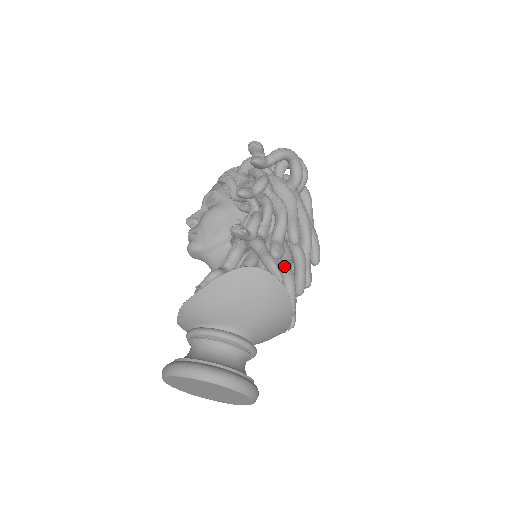
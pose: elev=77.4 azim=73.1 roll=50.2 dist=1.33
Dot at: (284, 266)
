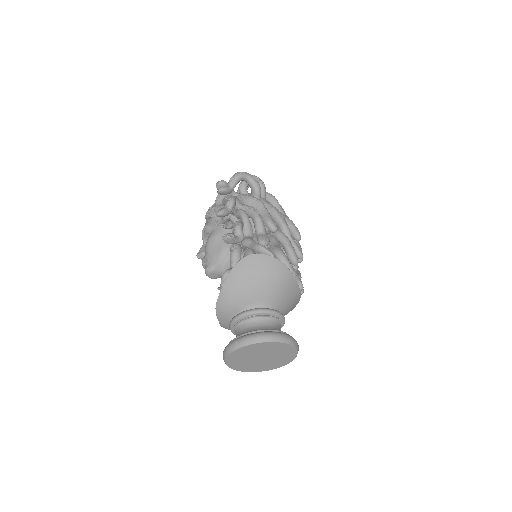
Dot at: (273, 248)
